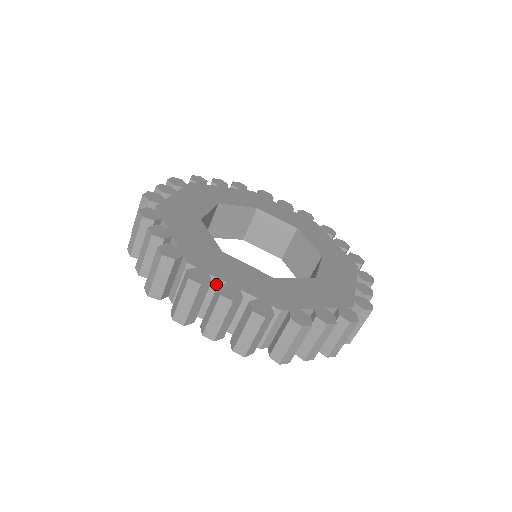
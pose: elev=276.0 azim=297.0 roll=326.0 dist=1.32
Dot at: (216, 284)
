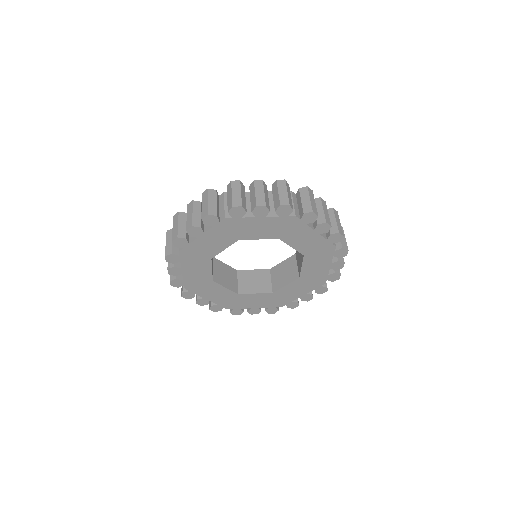
Dot at: (247, 195)
